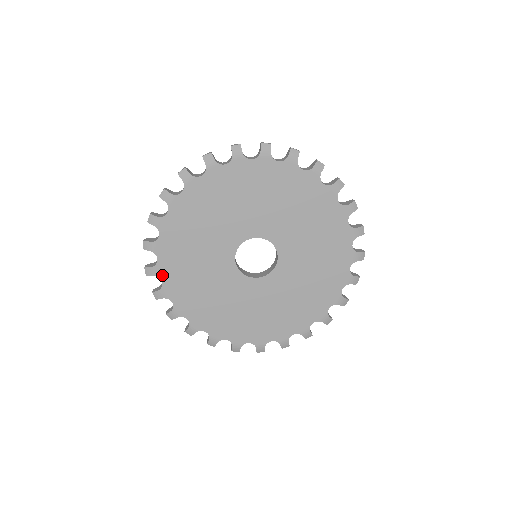
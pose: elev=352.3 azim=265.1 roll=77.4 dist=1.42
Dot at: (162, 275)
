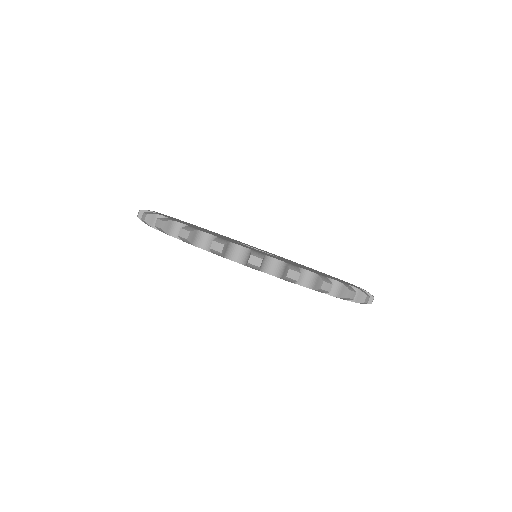
Dot at: occluded
